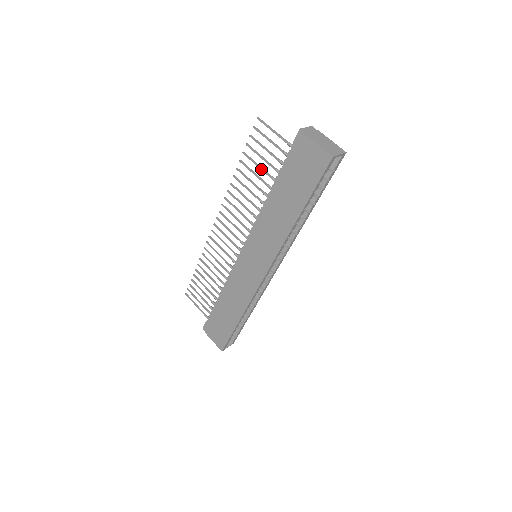
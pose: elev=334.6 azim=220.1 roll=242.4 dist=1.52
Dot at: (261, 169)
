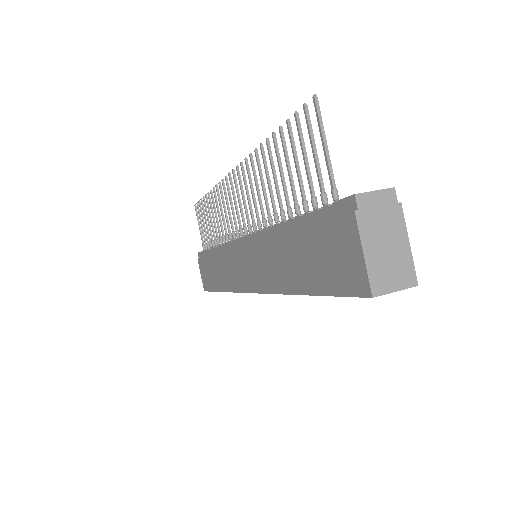
Dot at: (289, 178)
